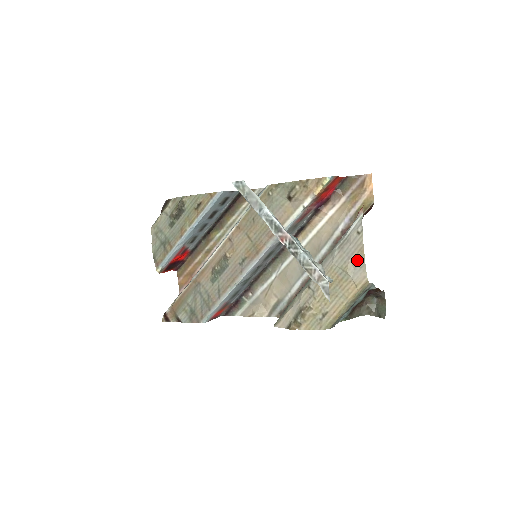
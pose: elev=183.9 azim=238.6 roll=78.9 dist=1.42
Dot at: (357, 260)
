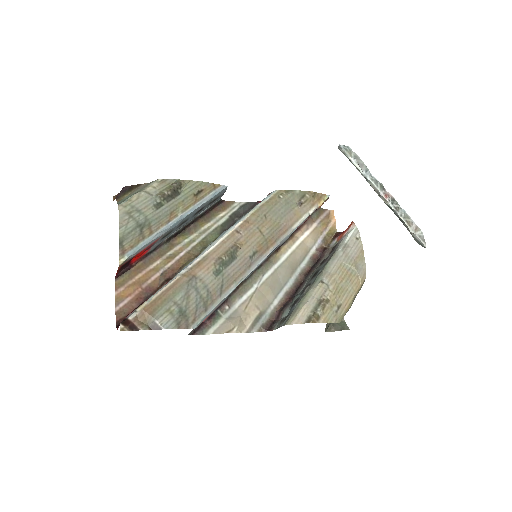
Dot at: (360, 259)
